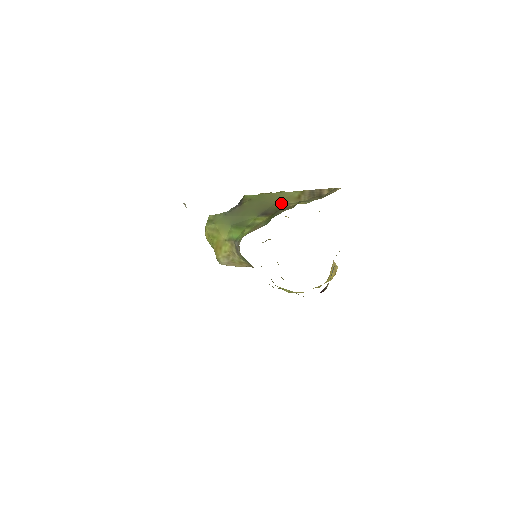
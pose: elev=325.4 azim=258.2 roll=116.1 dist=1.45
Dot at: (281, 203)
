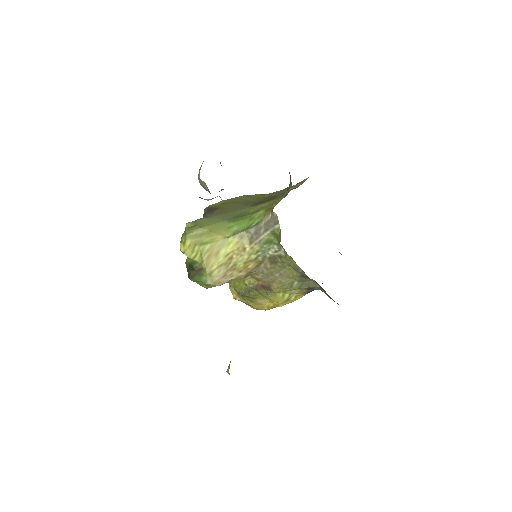
Dot at: (262, 197)
